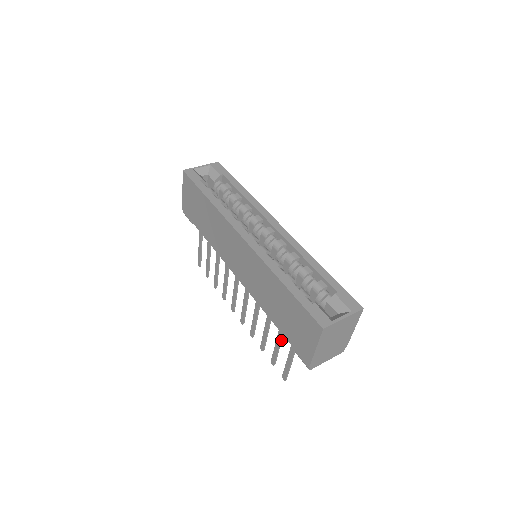
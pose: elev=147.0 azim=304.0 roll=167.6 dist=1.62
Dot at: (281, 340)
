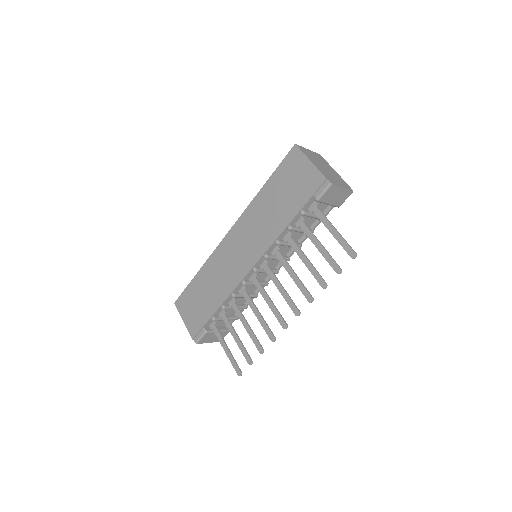
Dot at: (314, 236)
